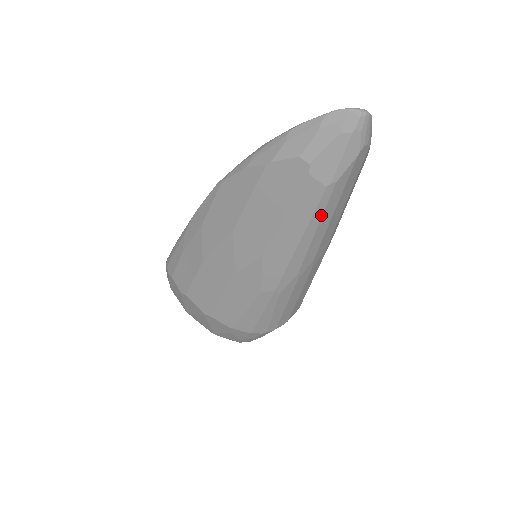
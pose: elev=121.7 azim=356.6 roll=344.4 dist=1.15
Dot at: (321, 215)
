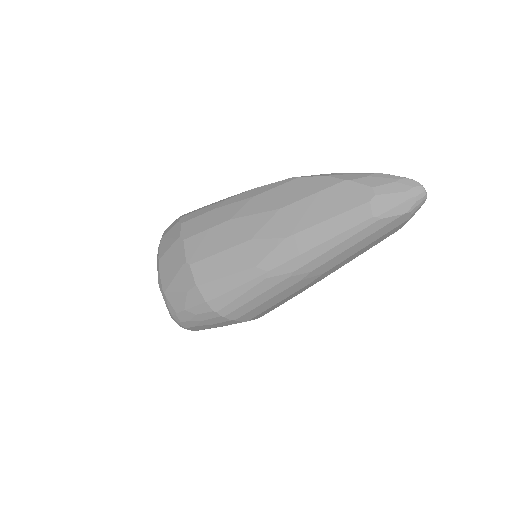
Dot at: (351, 236)
